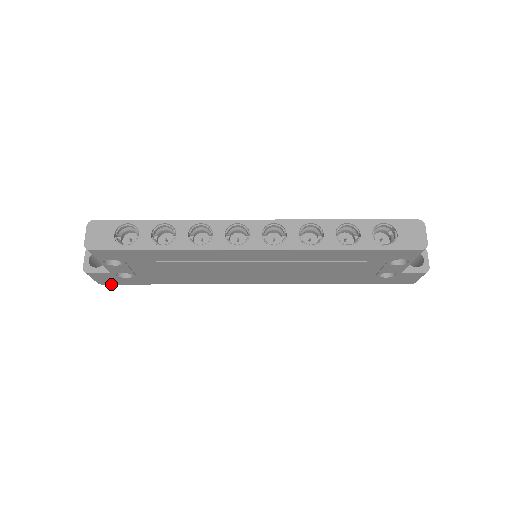
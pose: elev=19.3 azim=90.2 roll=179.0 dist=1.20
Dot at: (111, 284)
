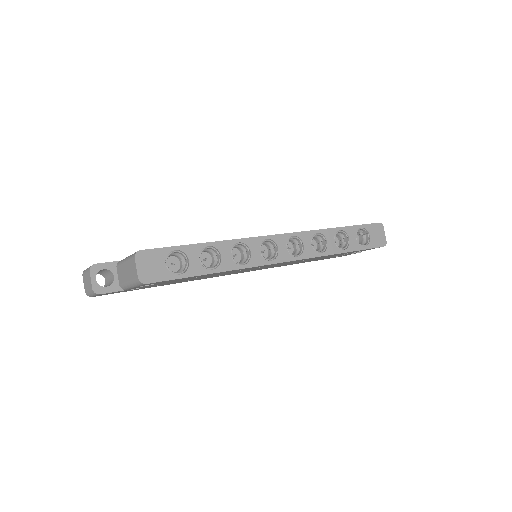
Dot at: occluded
